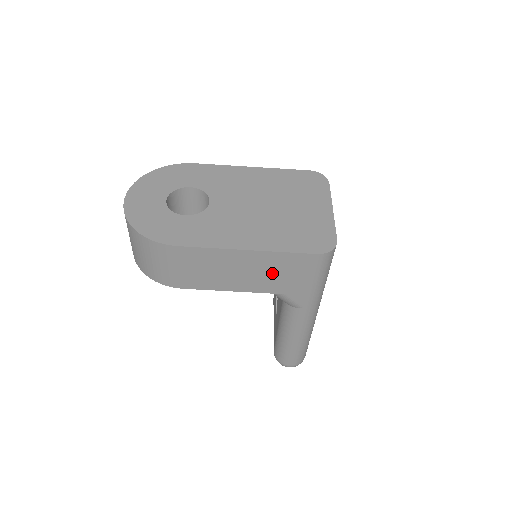
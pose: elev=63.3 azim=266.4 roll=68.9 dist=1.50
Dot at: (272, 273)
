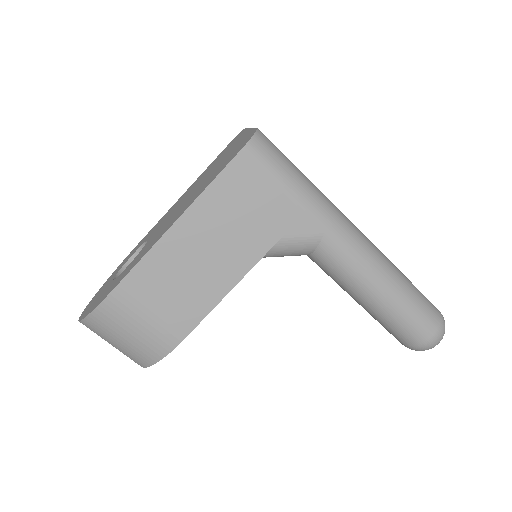
Dot at: (234, 223)
